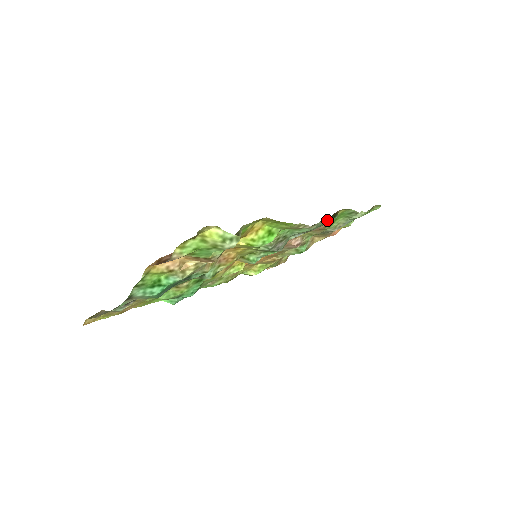
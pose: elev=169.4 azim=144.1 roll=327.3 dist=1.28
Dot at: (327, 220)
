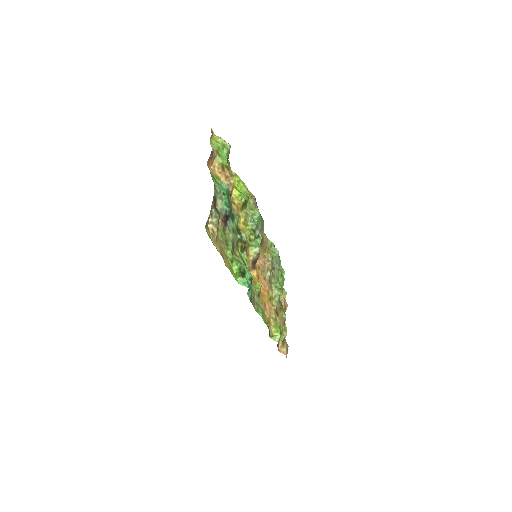
Dot at: occluded
